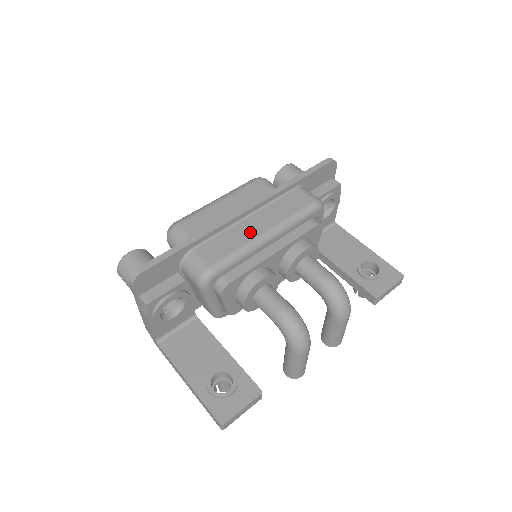
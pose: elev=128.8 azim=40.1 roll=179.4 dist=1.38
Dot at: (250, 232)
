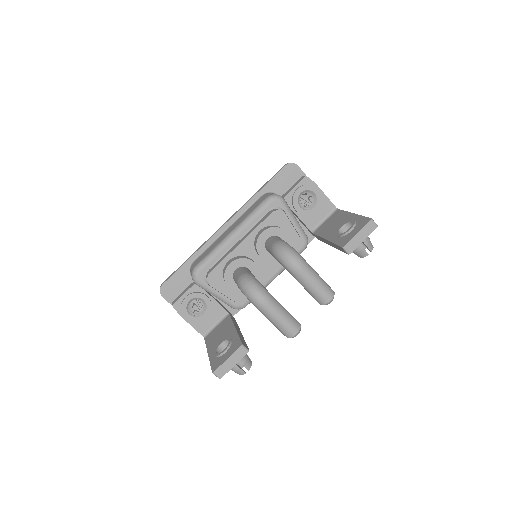
Dot at: (223, 237)
